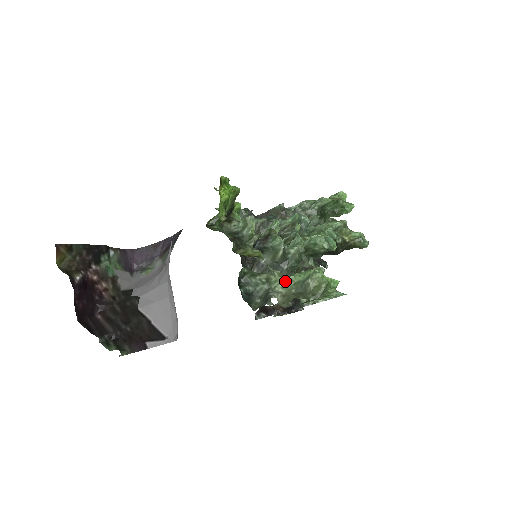
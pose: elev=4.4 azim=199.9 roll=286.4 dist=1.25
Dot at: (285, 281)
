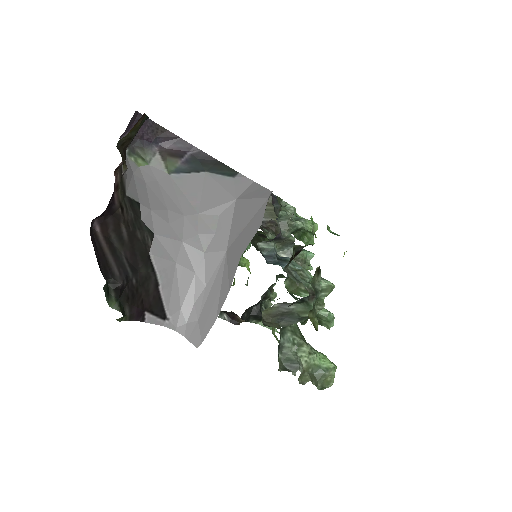
Dot at: (310, 356)
